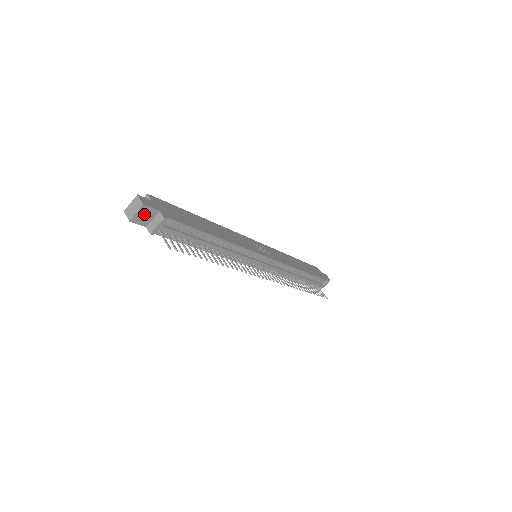
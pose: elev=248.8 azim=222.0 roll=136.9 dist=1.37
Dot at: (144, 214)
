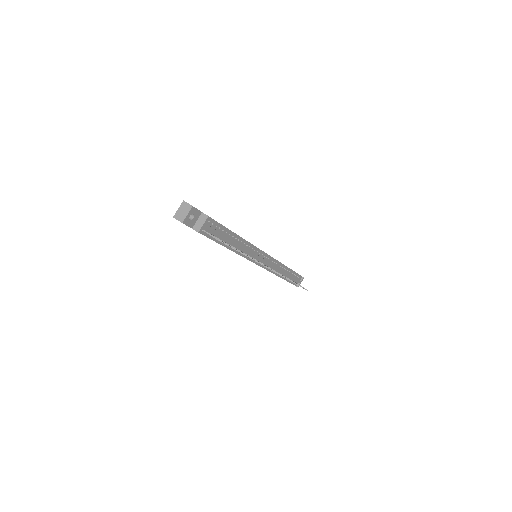
Dot at: (190, 217)
